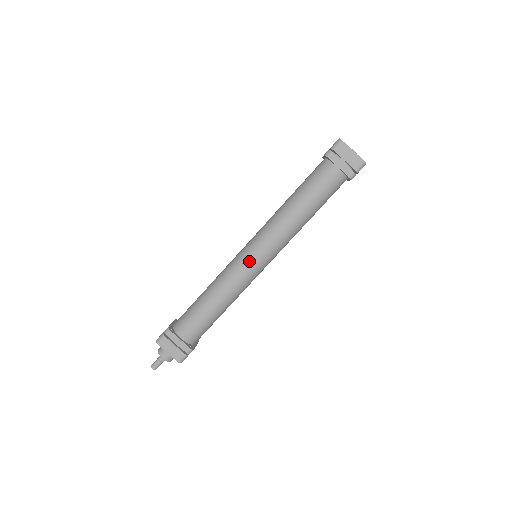
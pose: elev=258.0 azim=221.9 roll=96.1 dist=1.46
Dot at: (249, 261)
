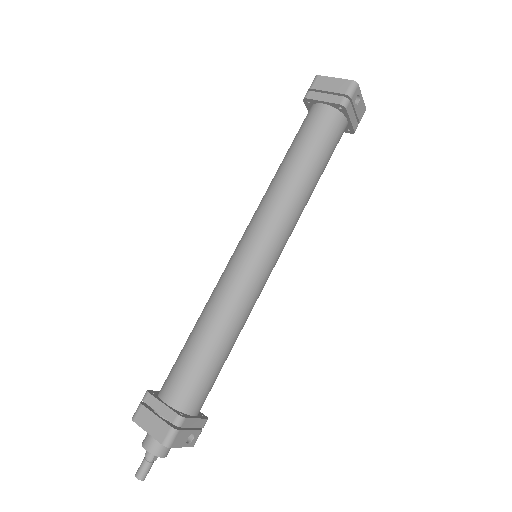
Dot at: (240, 255)
